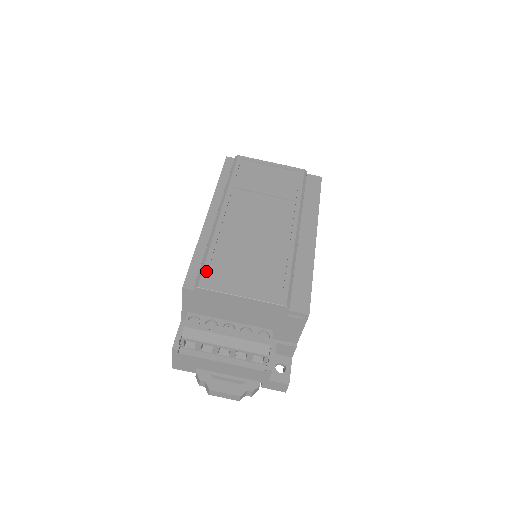
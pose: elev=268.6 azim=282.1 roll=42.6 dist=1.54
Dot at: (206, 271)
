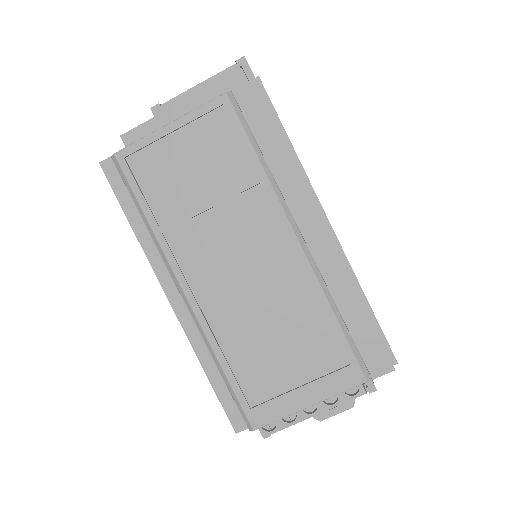
Dot at: (244, 403)
